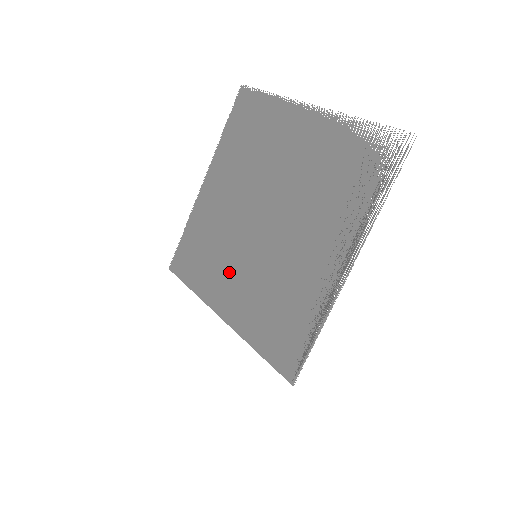
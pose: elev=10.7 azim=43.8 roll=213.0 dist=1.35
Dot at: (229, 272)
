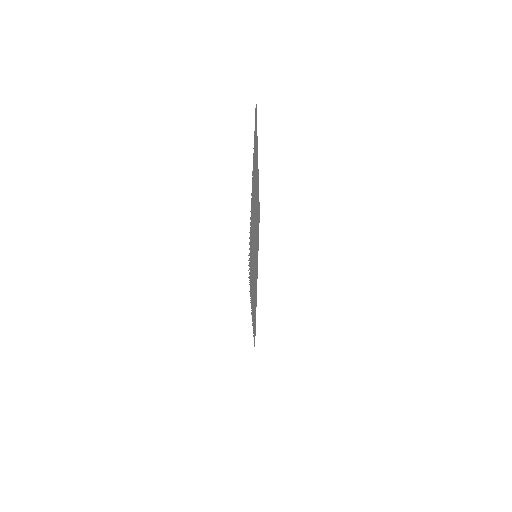
Dot at: occluded
